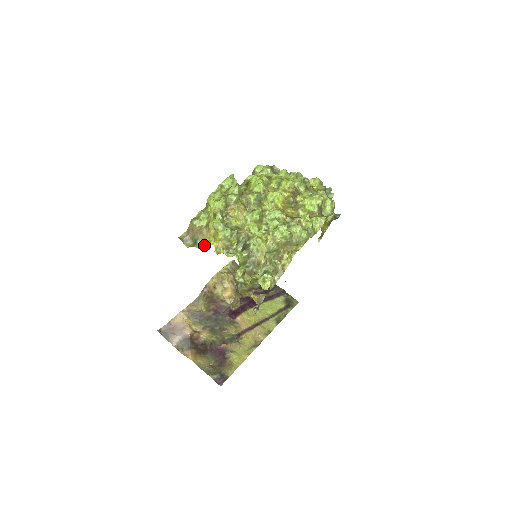
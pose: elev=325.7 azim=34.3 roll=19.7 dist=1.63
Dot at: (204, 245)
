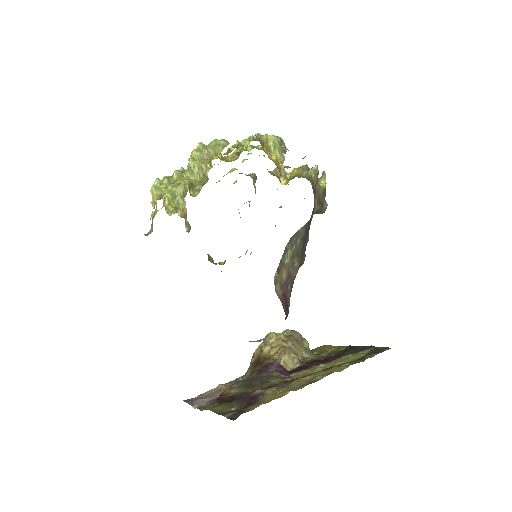
Dot at: (151, 215)
